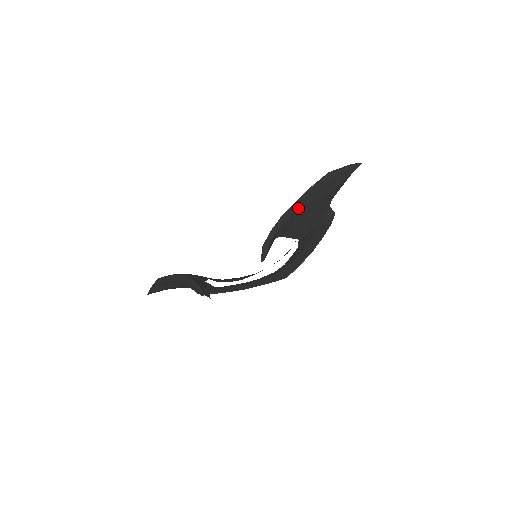
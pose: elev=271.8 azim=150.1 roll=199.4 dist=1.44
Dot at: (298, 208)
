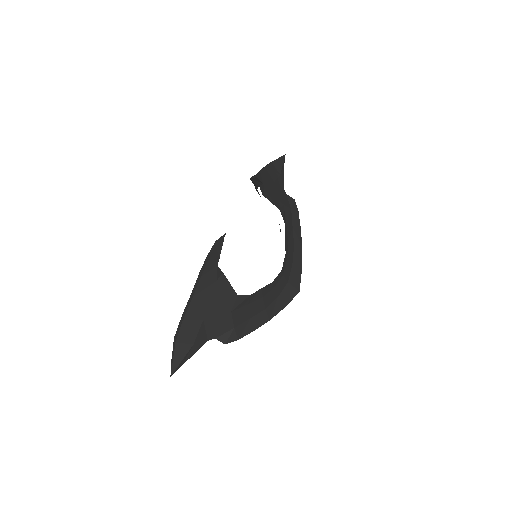
Dot at: (260, 175)
